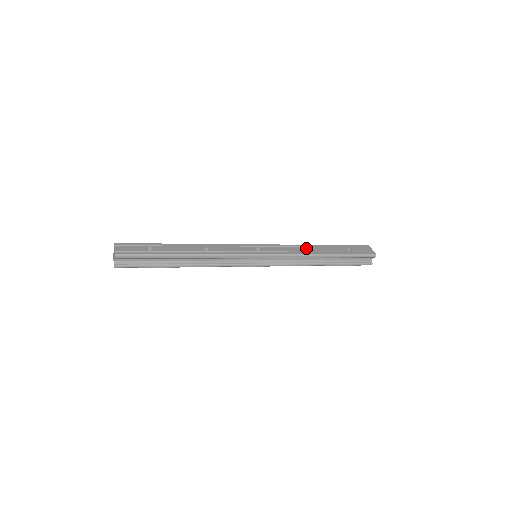
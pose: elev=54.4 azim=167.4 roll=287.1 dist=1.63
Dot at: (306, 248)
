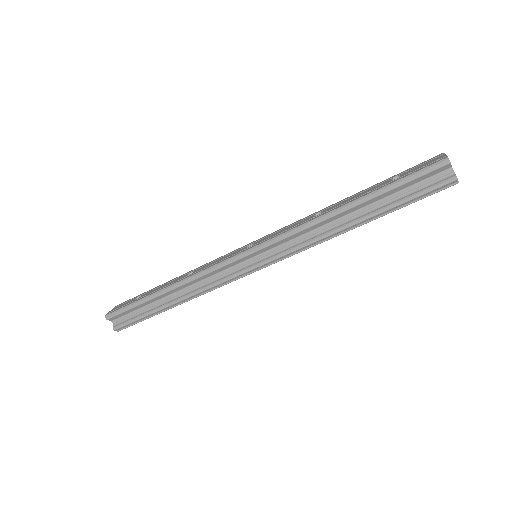
Dot at: (321, 212)
